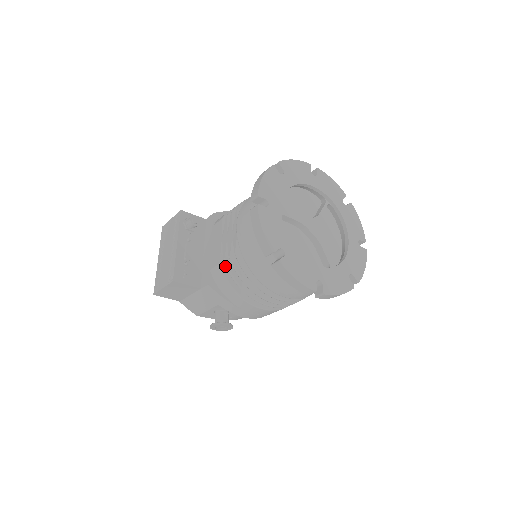
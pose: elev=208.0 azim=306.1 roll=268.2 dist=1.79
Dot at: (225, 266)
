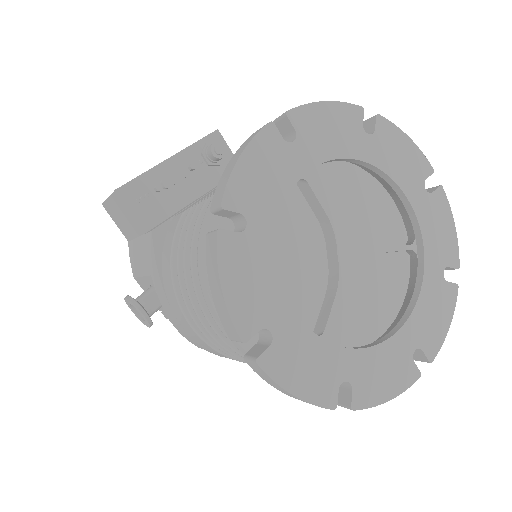
Dot at: occluded
